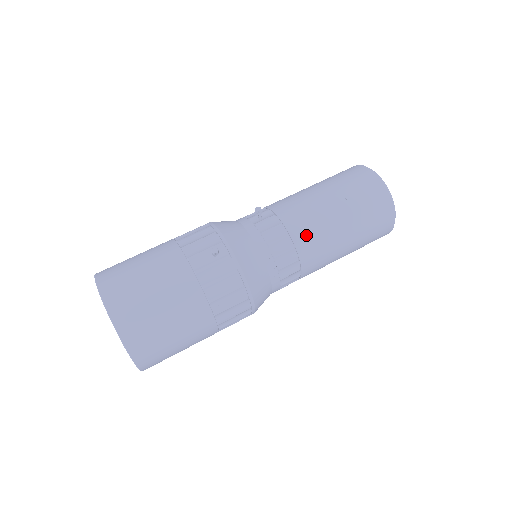
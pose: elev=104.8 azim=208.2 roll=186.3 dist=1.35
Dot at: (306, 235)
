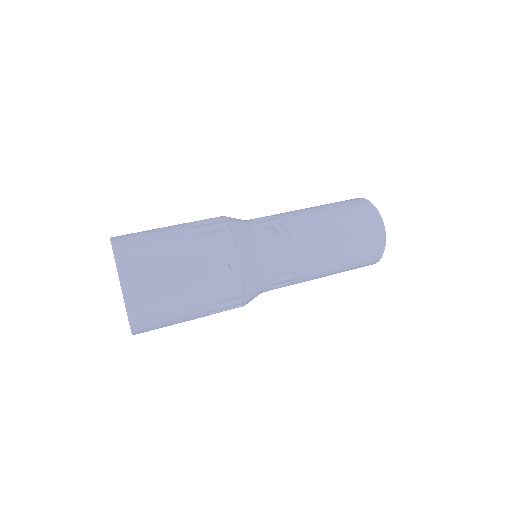
Dot at: (308, 262)
